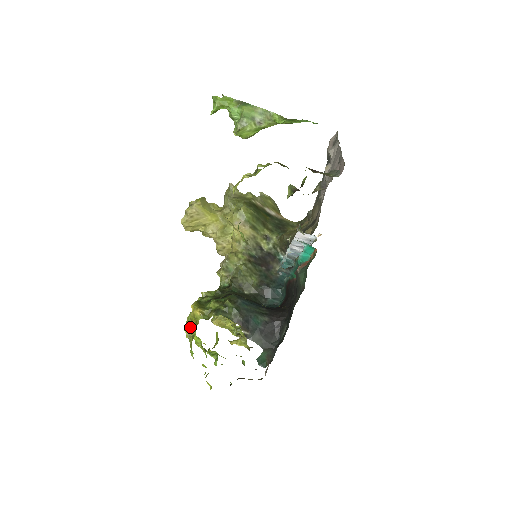
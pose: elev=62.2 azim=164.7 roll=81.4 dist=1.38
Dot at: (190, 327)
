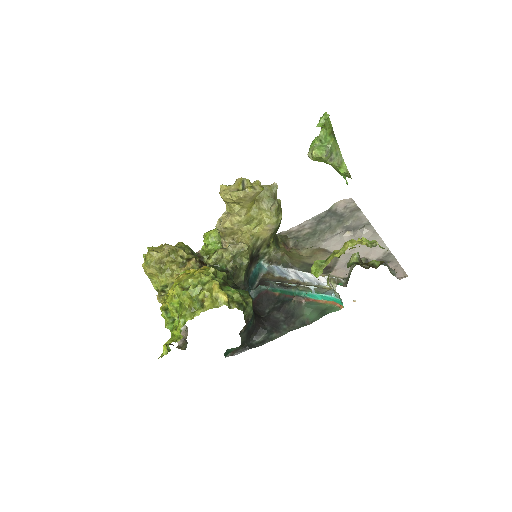
Dot at: (193, 297)
